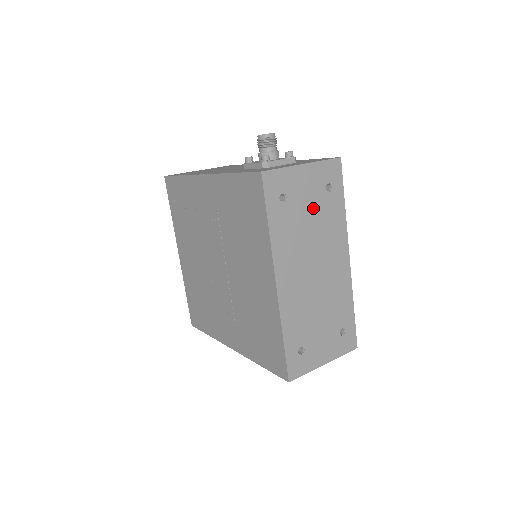
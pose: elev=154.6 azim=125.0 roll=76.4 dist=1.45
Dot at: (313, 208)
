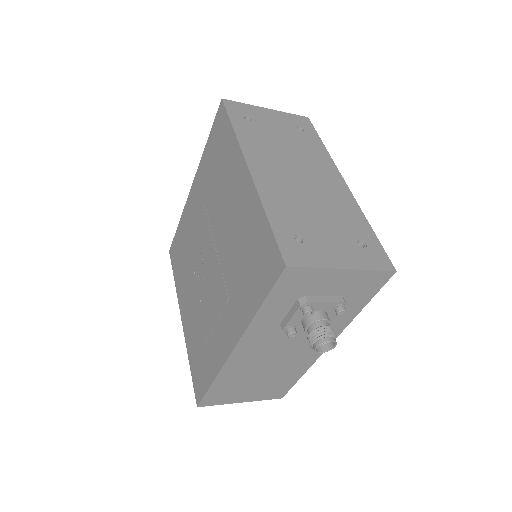
Dot at: (285, 135)
